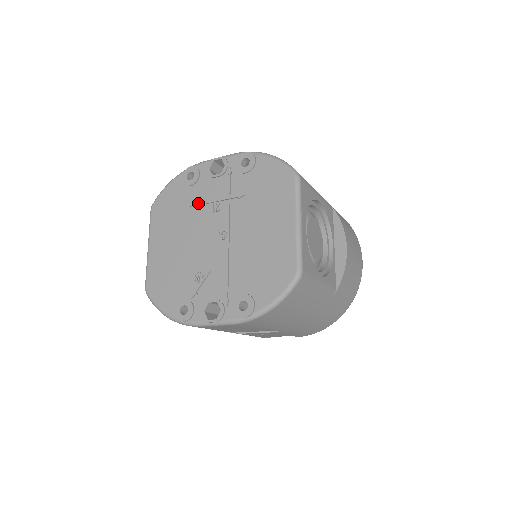
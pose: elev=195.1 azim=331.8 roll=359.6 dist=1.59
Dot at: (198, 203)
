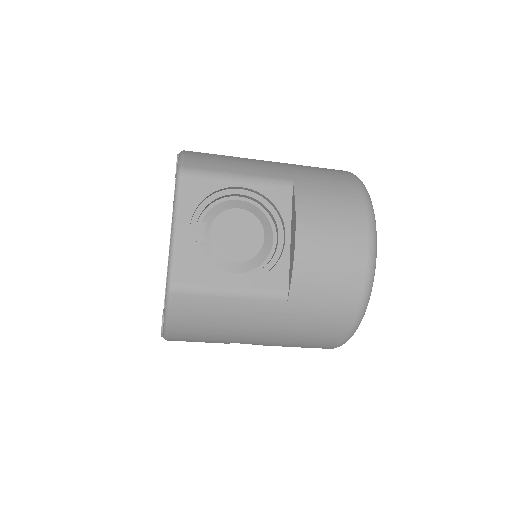
Dot at: occluded
